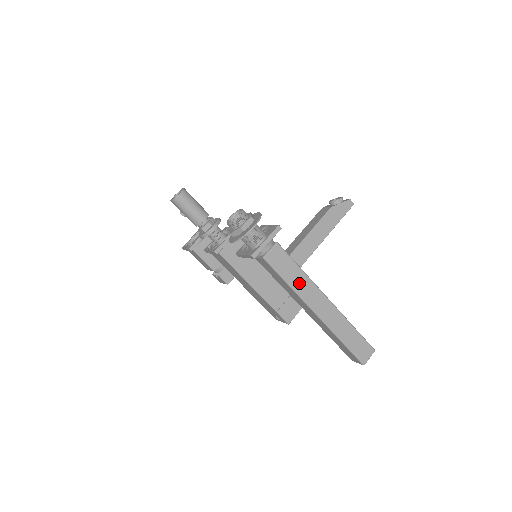
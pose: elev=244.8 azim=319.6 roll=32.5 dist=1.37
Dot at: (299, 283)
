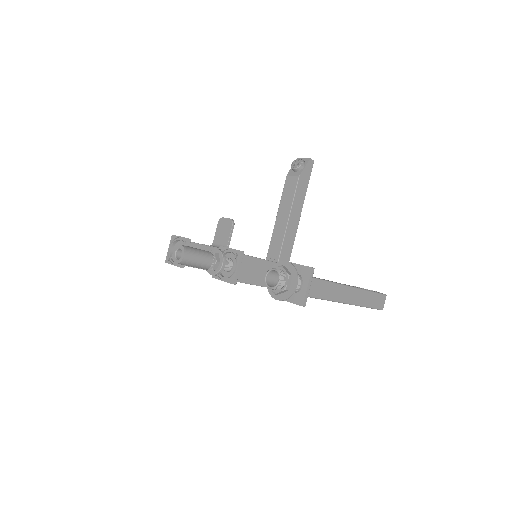
Dot at: (333, 293)
